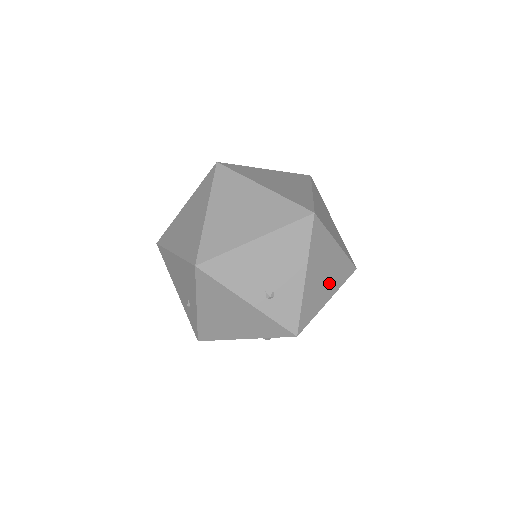
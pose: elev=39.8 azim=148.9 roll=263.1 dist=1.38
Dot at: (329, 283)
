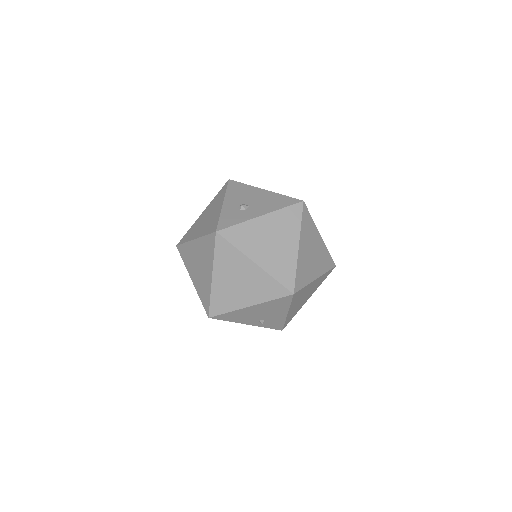
Dot at: (309, 295)
